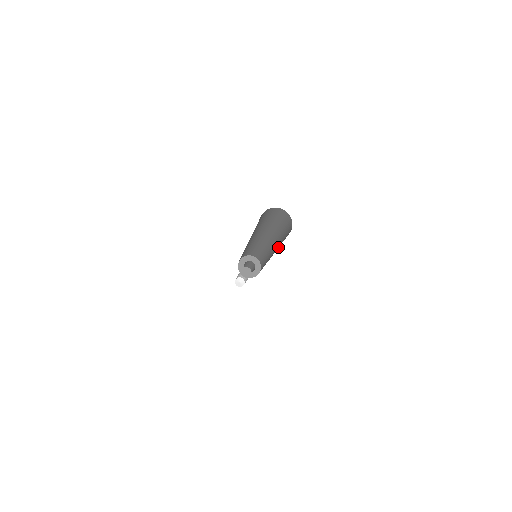
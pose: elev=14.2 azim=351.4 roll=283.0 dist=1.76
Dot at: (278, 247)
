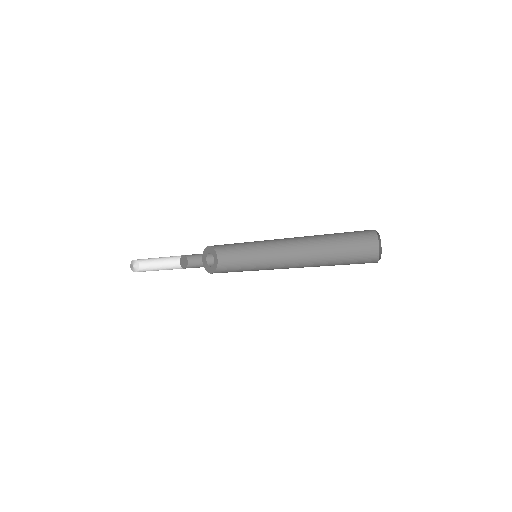
Dot at: (322, 260)
